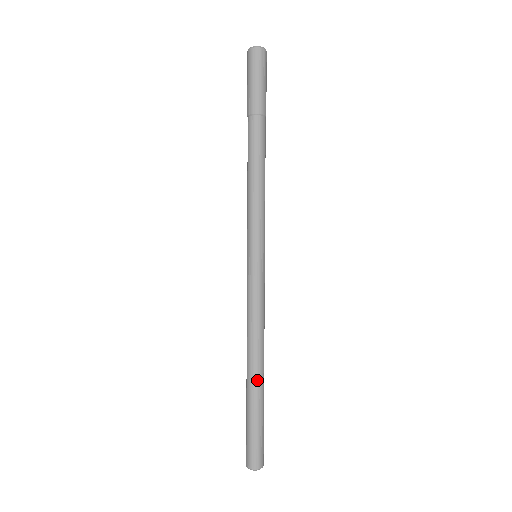
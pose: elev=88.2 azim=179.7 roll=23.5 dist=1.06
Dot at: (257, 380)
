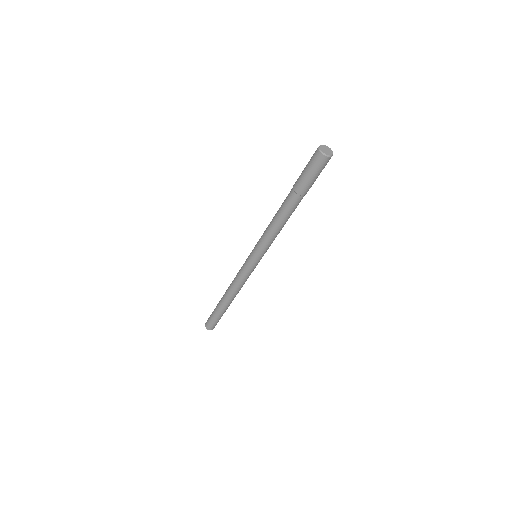
Dot at: occluded
